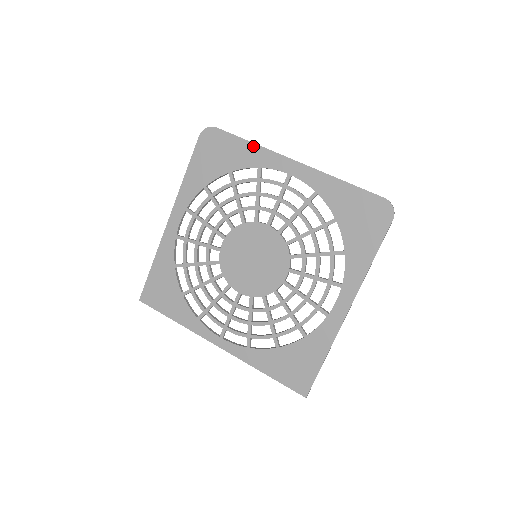
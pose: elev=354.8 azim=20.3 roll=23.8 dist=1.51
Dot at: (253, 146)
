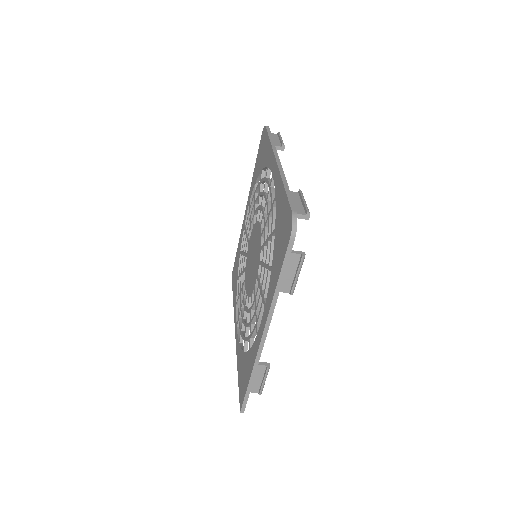
Dot at: (270, 145)
